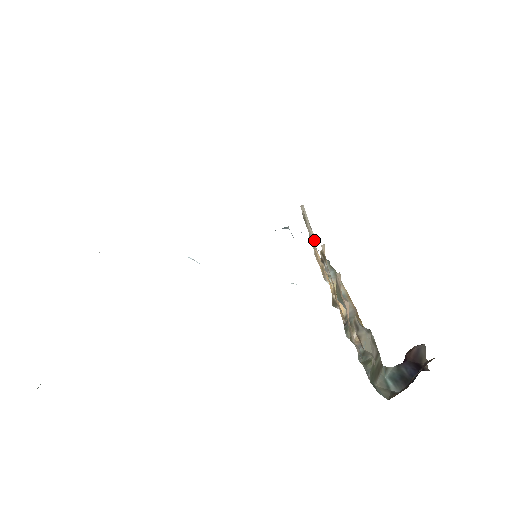
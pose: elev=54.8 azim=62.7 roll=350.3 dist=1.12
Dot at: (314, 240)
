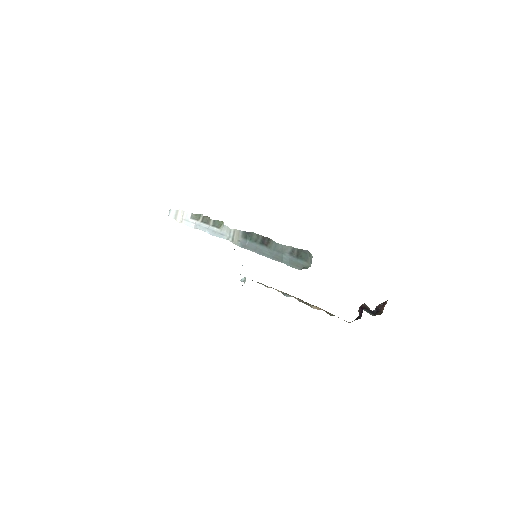
Dot at: occluded
